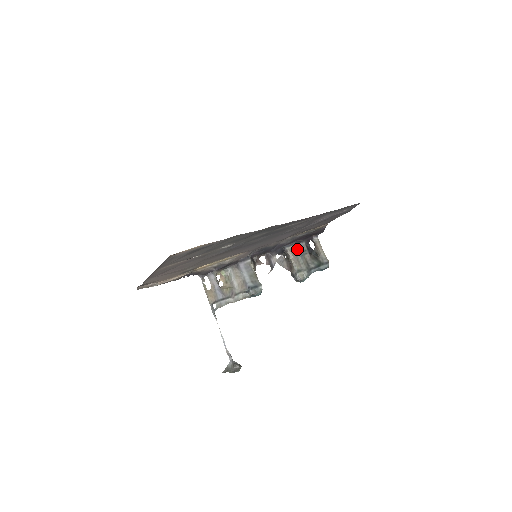
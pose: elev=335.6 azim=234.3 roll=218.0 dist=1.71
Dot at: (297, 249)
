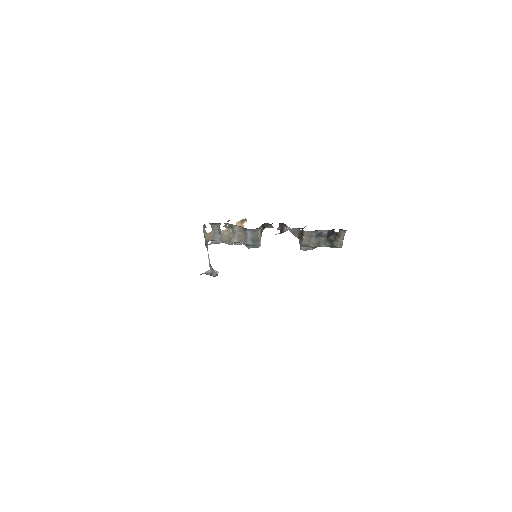
Dot at: (315, 233)
